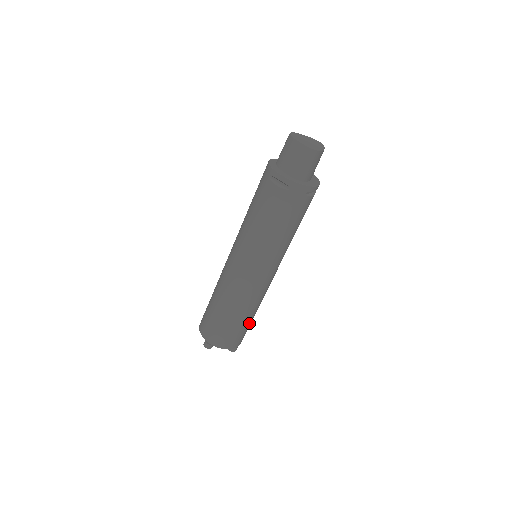
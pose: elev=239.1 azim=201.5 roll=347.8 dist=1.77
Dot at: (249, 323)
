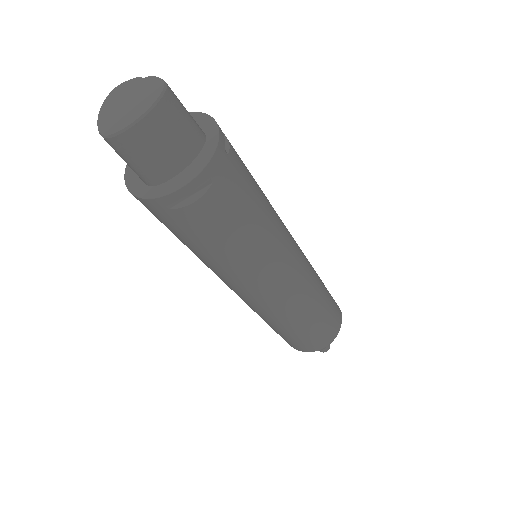
Dot at: (308, 332)
